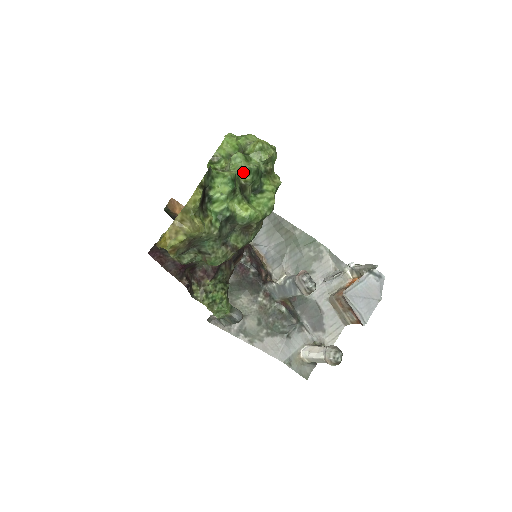
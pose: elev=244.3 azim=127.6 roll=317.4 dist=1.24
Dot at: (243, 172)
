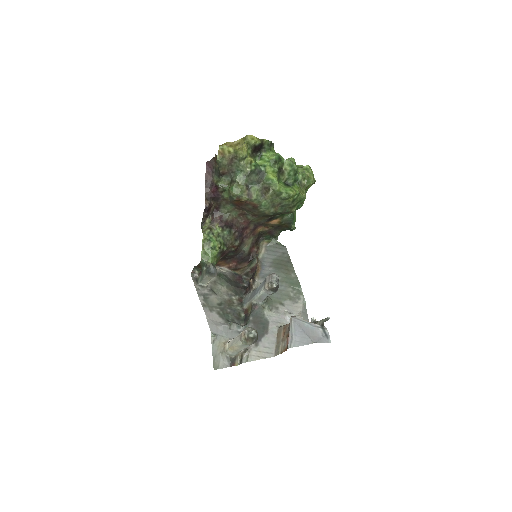
Dot at: (288, 163)
